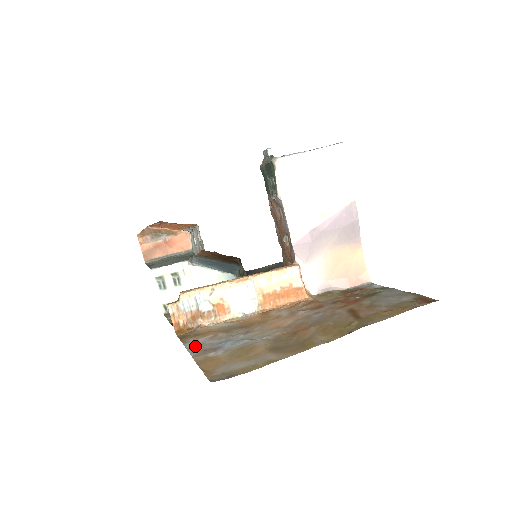
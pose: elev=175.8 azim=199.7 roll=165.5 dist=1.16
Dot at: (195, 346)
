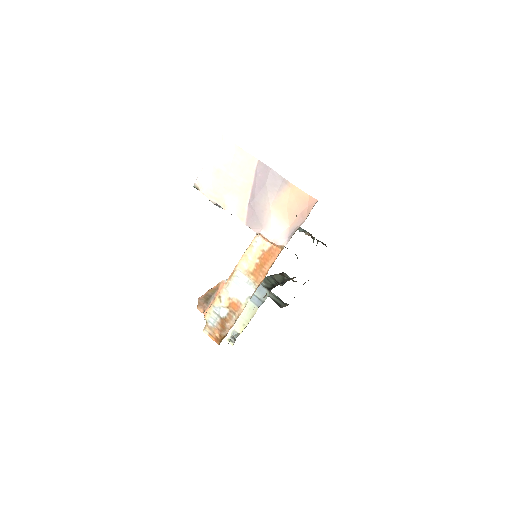
Dot at: occluded
